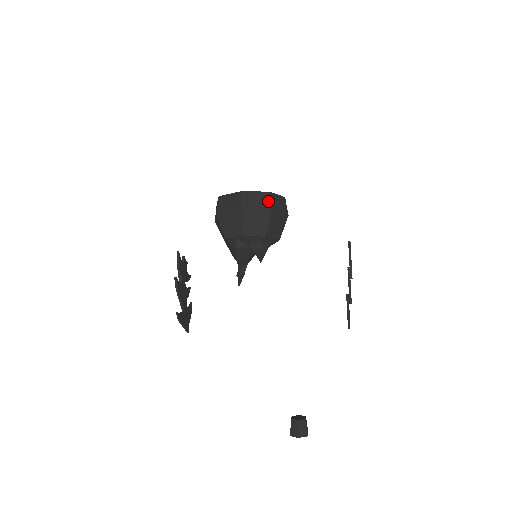
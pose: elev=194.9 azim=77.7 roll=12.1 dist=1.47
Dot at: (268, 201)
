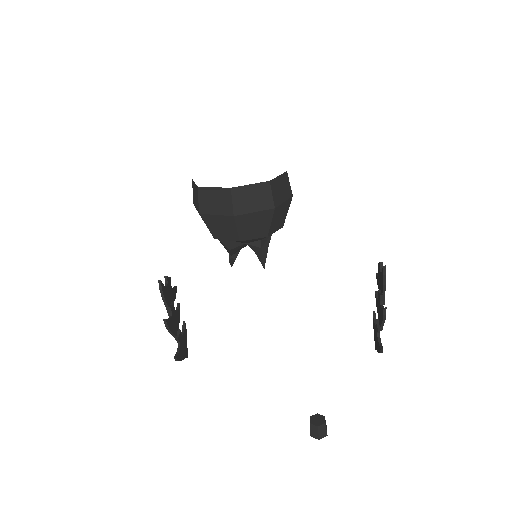
Dot at: (269, 195)
